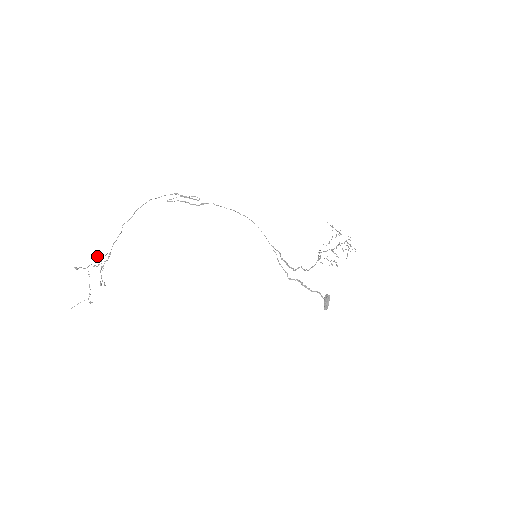
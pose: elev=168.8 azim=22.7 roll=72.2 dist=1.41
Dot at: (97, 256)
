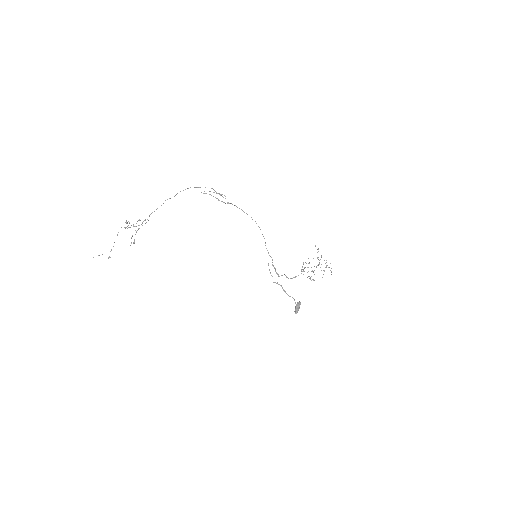
Dot at: (126, 220)
